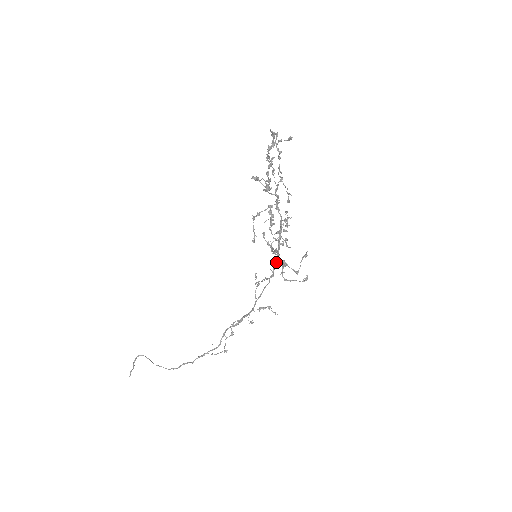
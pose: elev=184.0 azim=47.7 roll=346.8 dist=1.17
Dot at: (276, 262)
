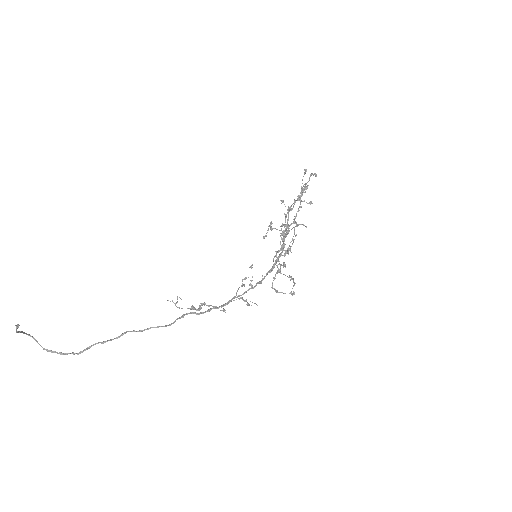
Dot at: (270, 271)
